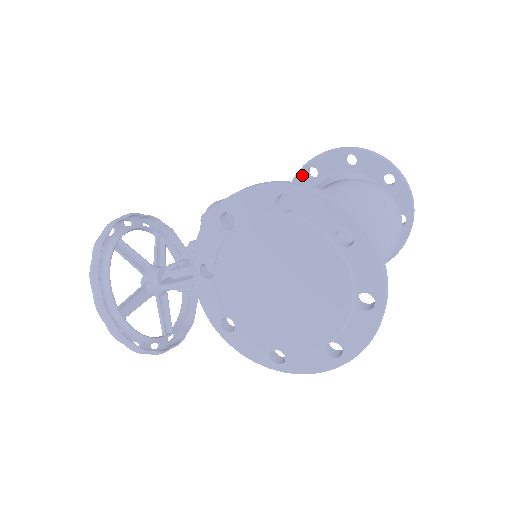
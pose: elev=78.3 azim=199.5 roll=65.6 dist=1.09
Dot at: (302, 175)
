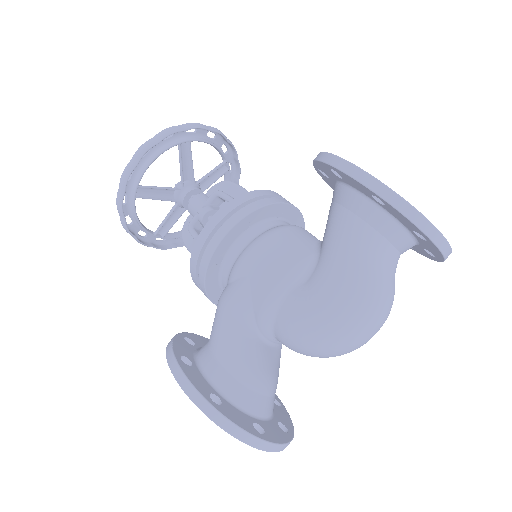
Dot at: (325, 166)
